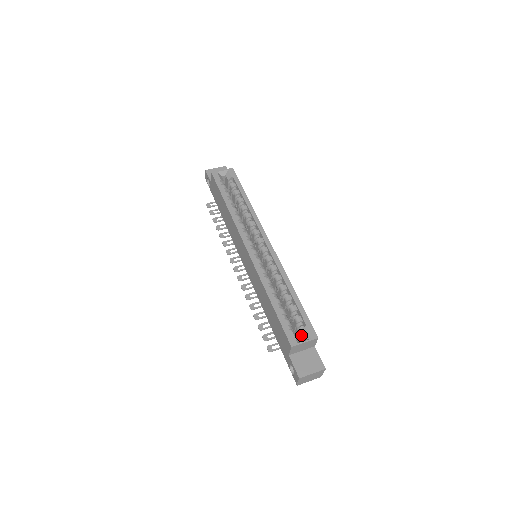
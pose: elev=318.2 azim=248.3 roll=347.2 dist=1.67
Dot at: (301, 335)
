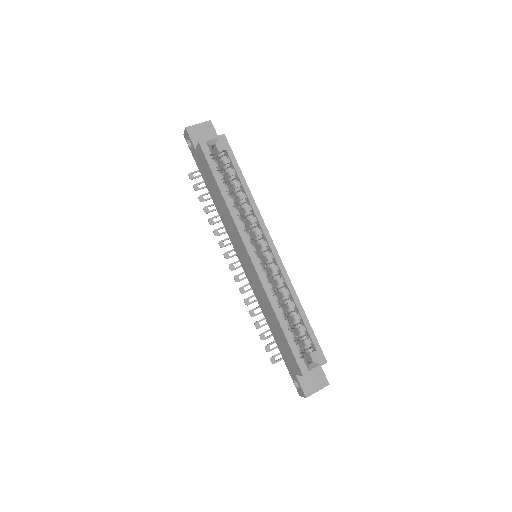
Dot at: (309, 357)
